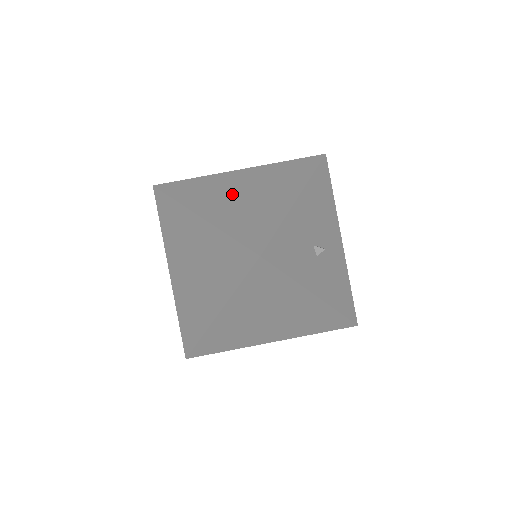
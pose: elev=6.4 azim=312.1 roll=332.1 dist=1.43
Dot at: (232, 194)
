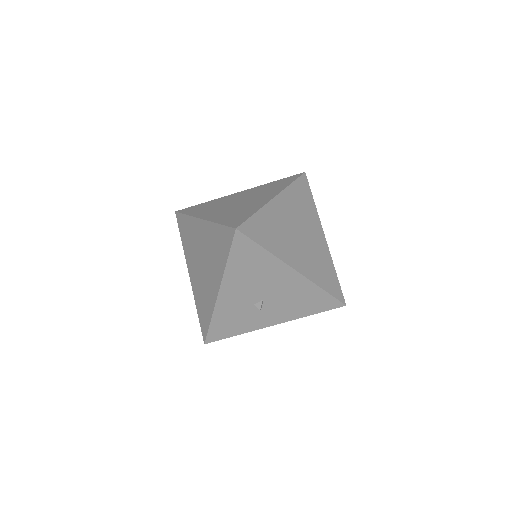
Dot at: (198, 260)
